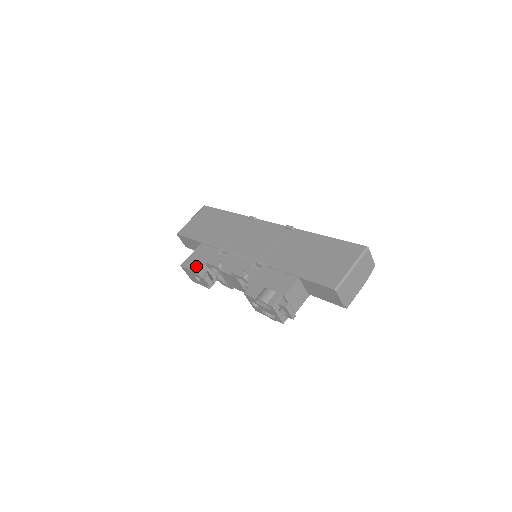
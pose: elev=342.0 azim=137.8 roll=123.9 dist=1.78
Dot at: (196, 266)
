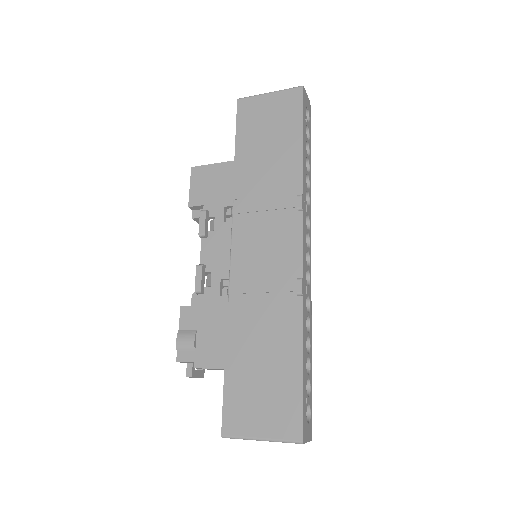
Dot at: (197, 194)
